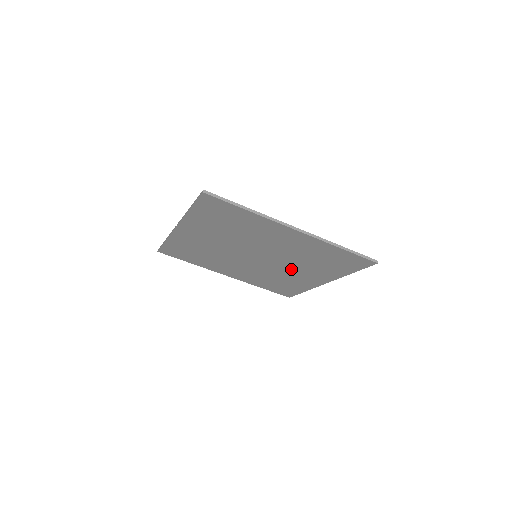
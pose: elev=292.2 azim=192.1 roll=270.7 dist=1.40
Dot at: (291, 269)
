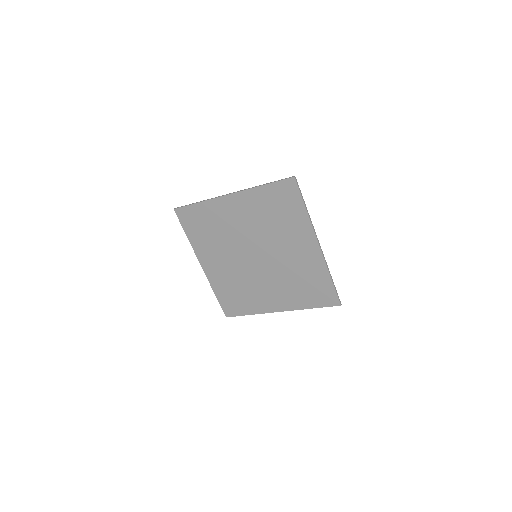
Dot at: (284, 250)
